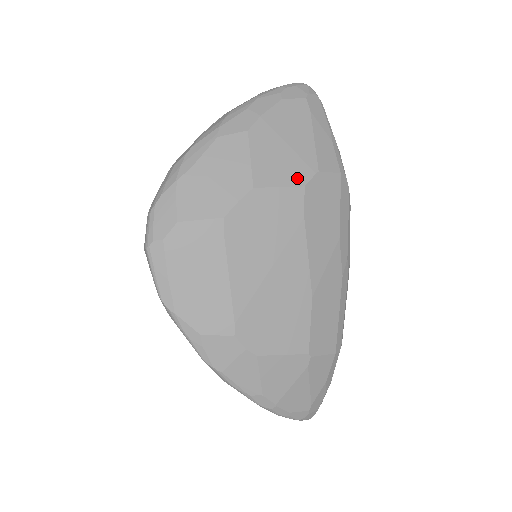
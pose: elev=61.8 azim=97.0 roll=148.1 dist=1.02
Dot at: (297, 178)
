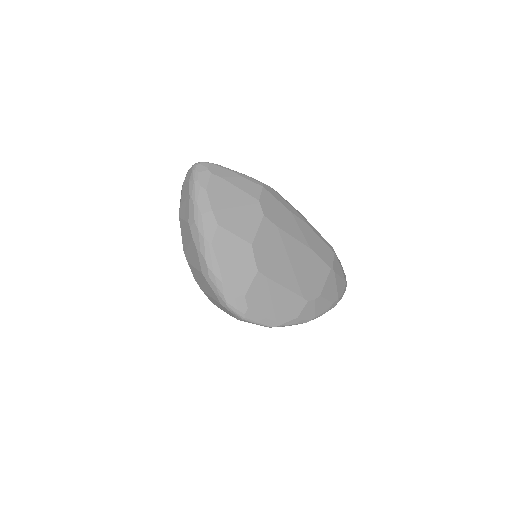
Dot at: (257, 216)
